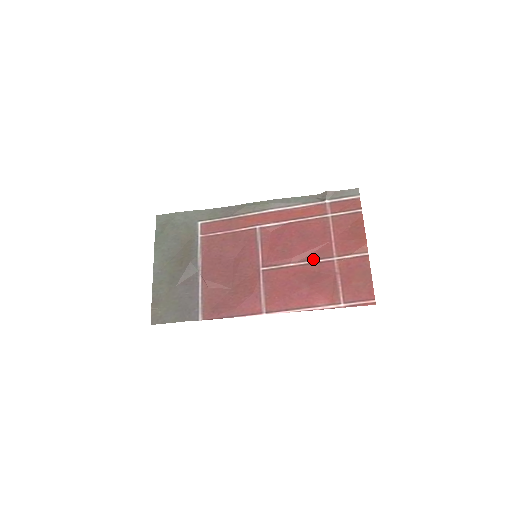
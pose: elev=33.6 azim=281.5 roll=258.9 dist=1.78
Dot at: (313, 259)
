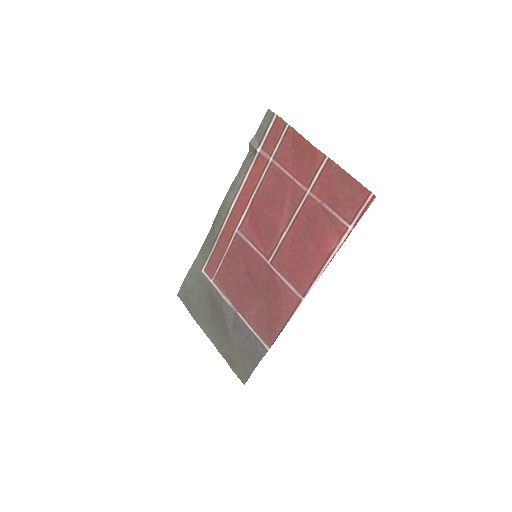
Dot at: (294, 212)
